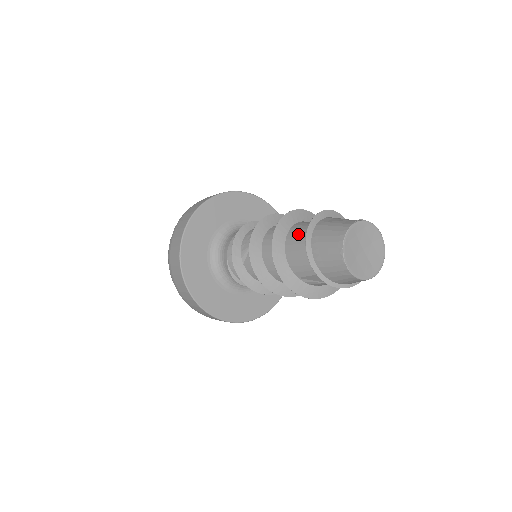
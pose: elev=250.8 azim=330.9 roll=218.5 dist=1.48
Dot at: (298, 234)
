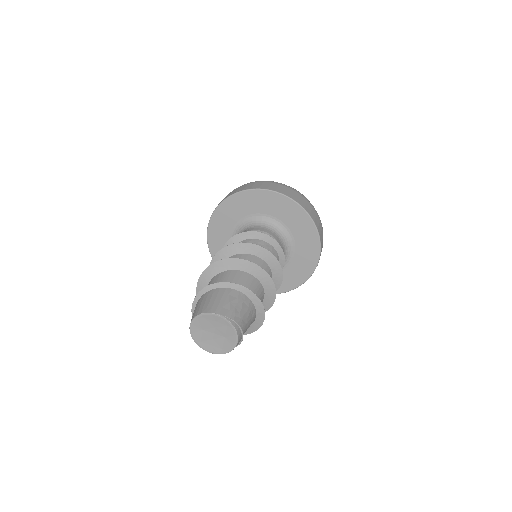
Dot at: (227, 278)
